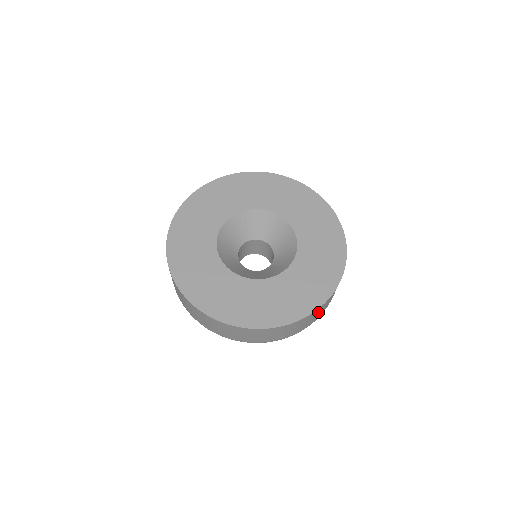
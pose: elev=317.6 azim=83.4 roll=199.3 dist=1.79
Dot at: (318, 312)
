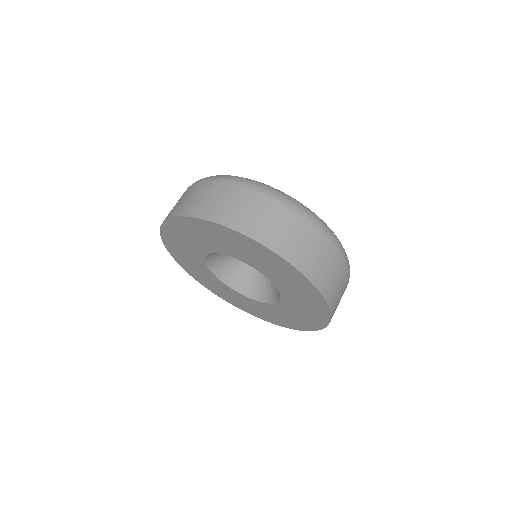
Dot at: occluded
